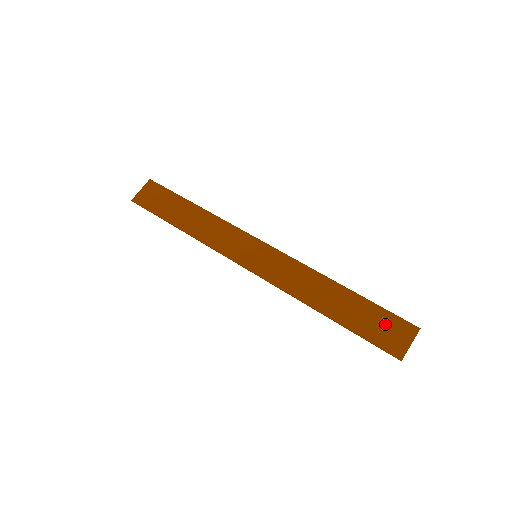
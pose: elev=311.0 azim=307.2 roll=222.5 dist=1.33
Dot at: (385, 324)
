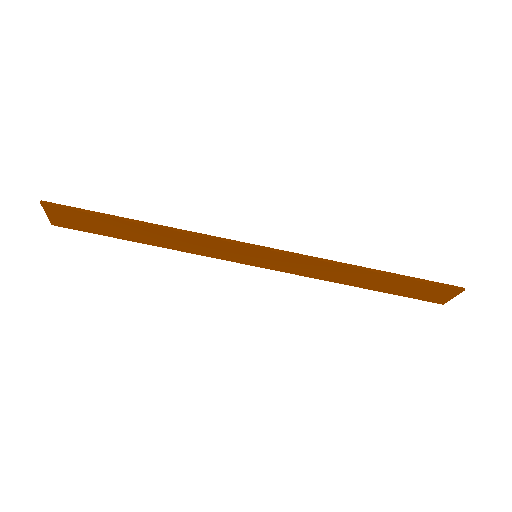
Dot at: (425, 290)
